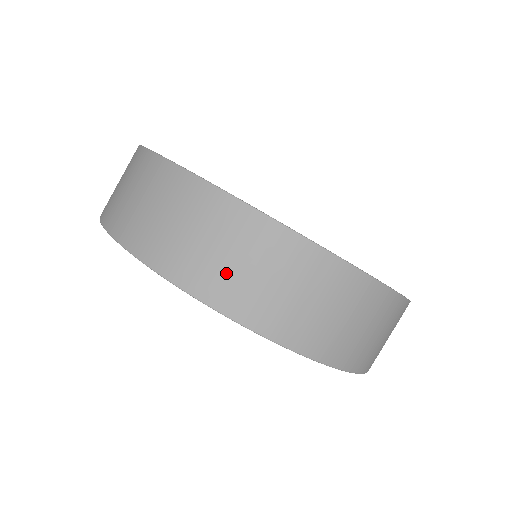
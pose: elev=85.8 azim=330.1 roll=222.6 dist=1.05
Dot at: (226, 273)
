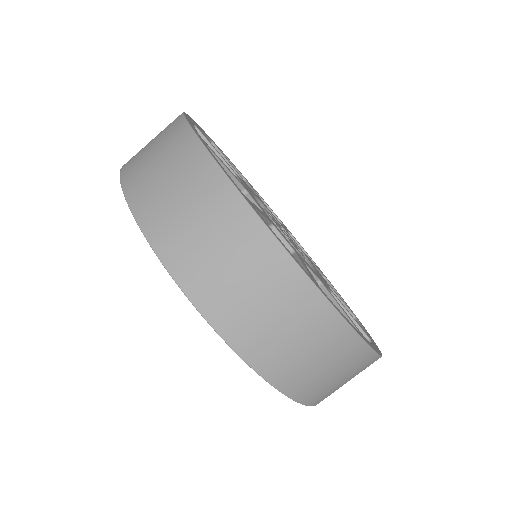
Dot at: (148, 173)
